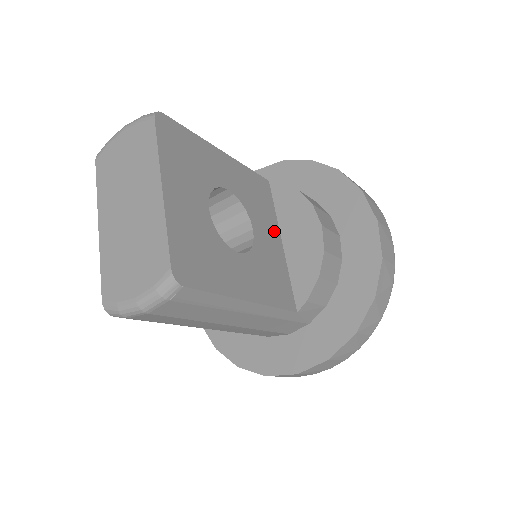
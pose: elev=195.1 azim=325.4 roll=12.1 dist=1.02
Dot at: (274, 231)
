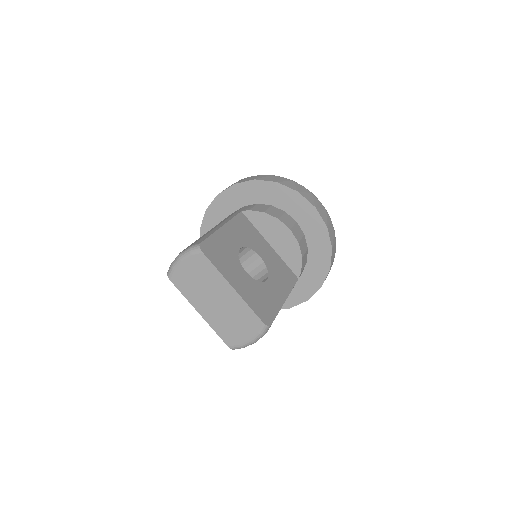
Dot at: (264, 243)
